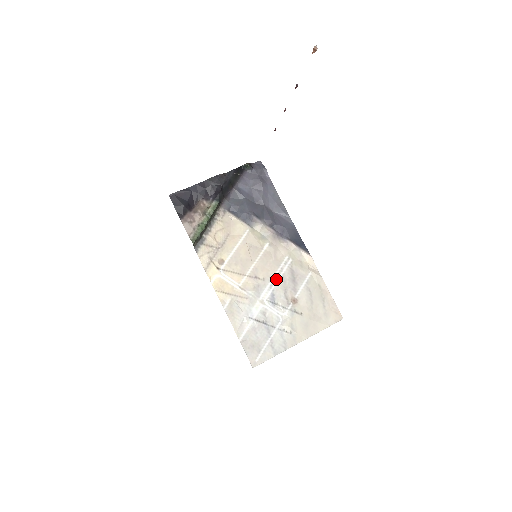
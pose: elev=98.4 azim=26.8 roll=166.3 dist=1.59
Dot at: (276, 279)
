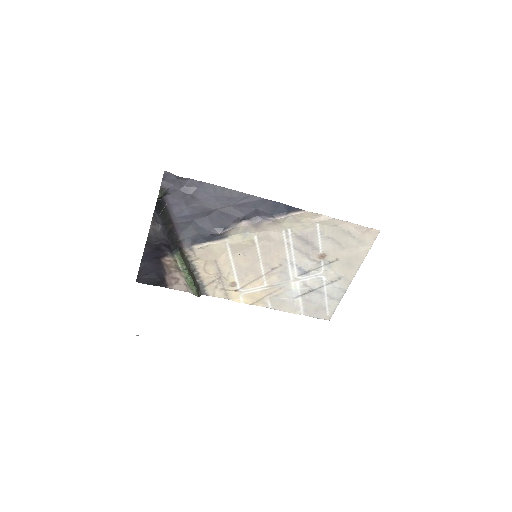
Dot at: (291, 255)
